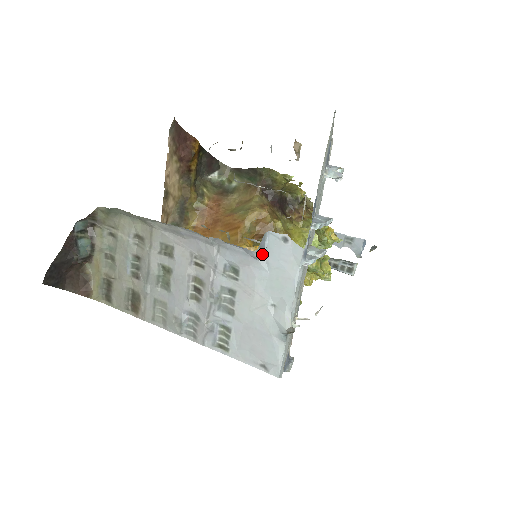
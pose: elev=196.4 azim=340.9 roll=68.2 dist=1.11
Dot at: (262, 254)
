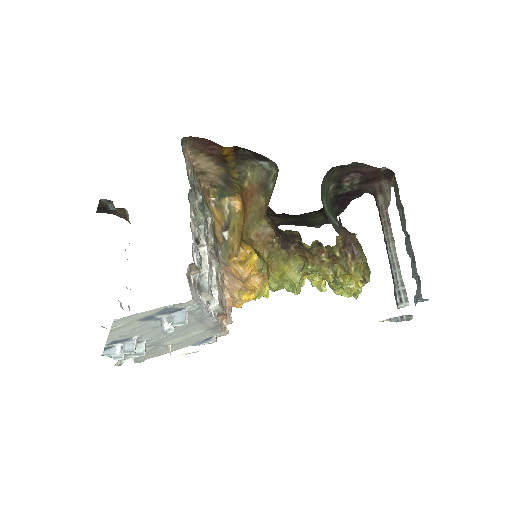
Dot at: occluded
